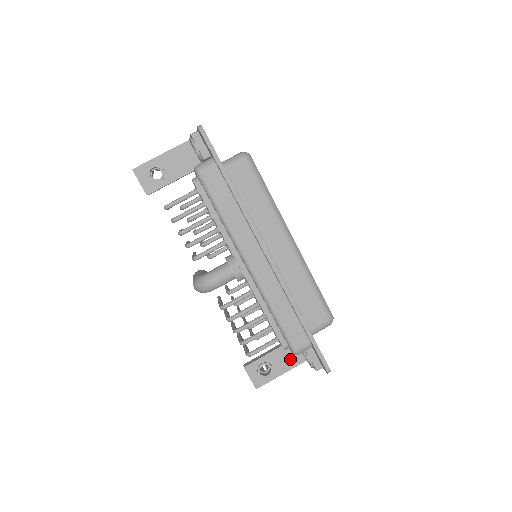
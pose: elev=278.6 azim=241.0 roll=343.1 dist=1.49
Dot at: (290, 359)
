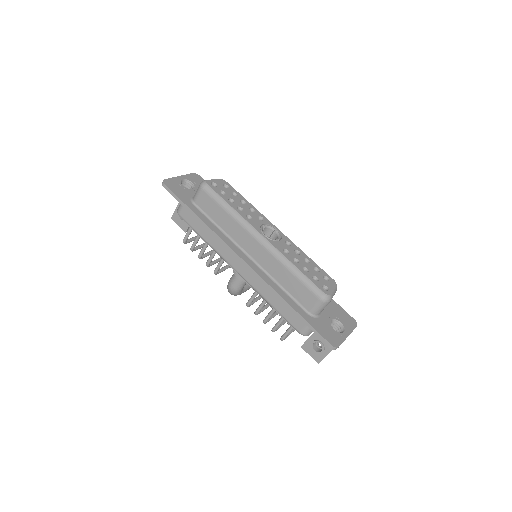
Dot at: occluded
